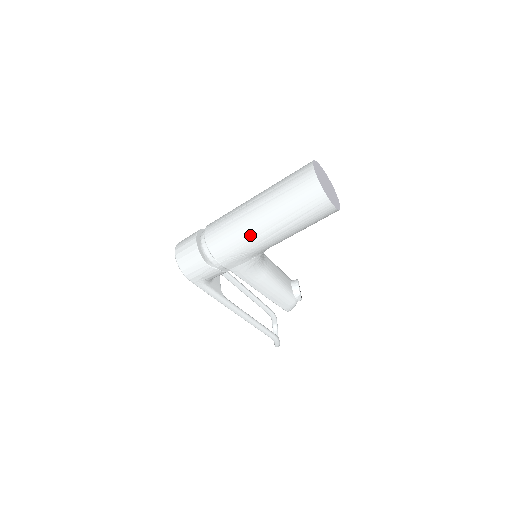
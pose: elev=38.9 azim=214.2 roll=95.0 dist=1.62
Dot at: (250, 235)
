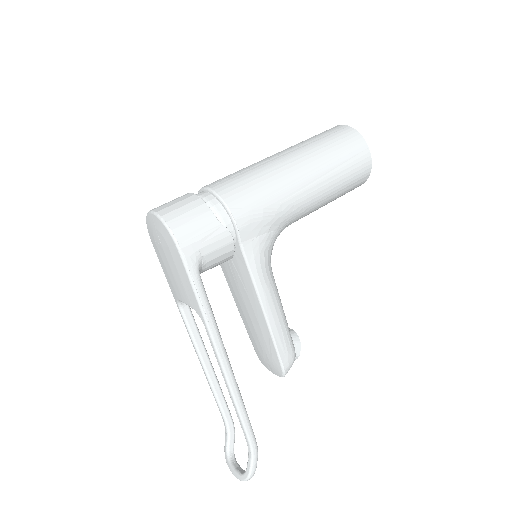
Dot at: (283, 180)
